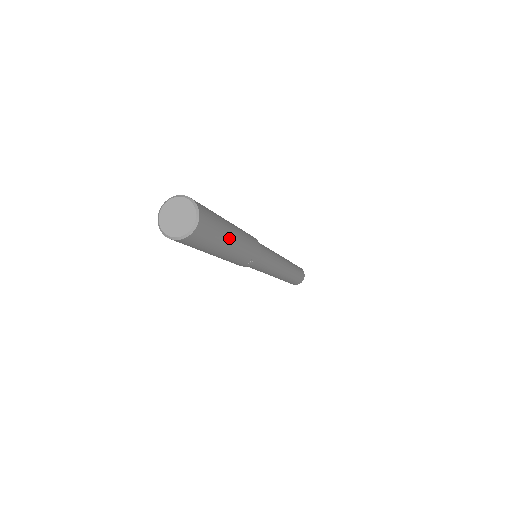
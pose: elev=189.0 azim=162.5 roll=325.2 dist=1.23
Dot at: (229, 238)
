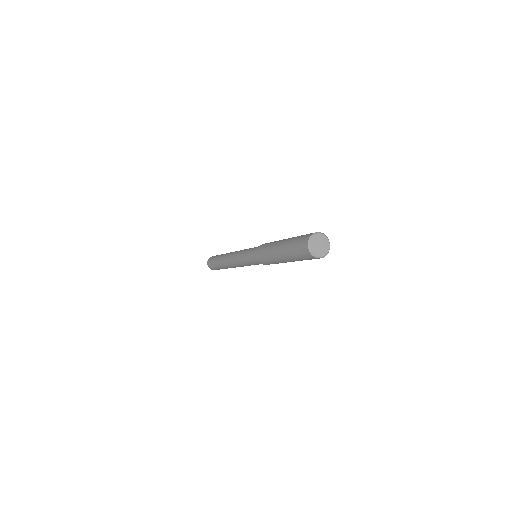
Dot at: occluded
